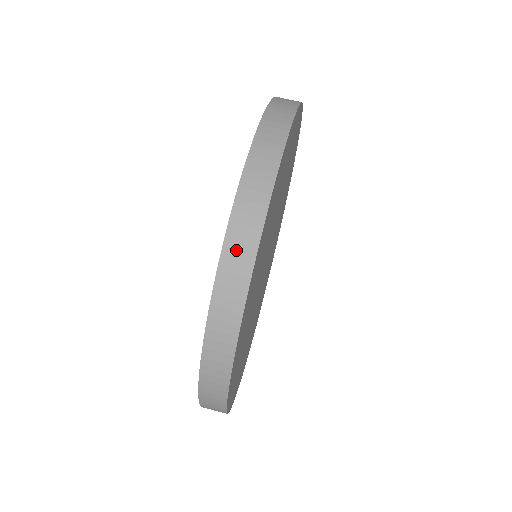
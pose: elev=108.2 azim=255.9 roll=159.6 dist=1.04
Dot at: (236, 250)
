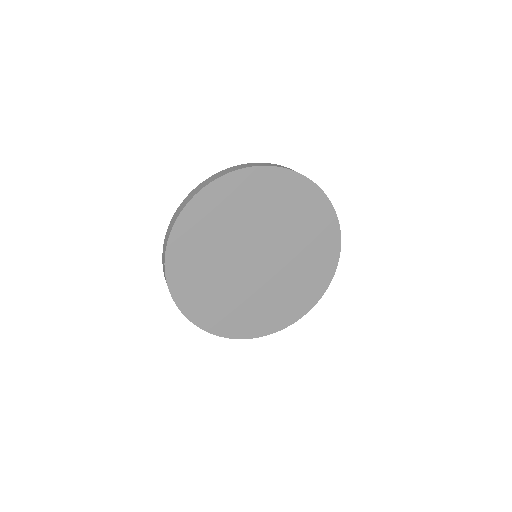
Dot at: occluded
